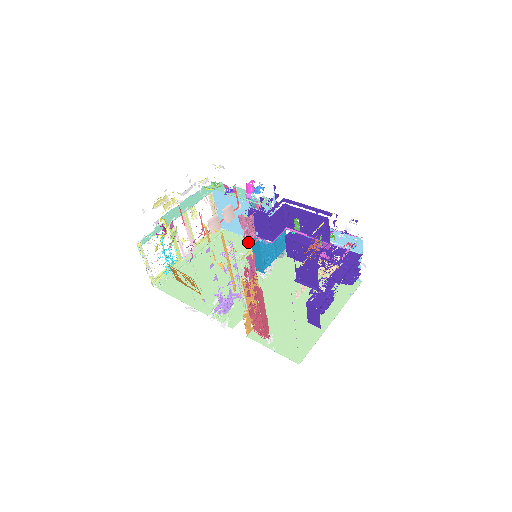
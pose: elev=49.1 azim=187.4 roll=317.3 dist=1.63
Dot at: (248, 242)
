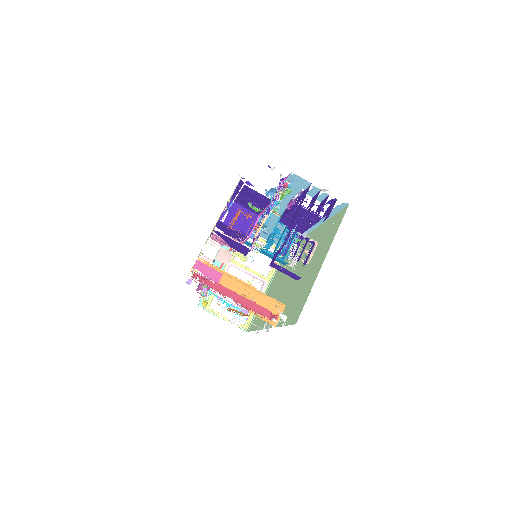
Dot at: (234, 251)
